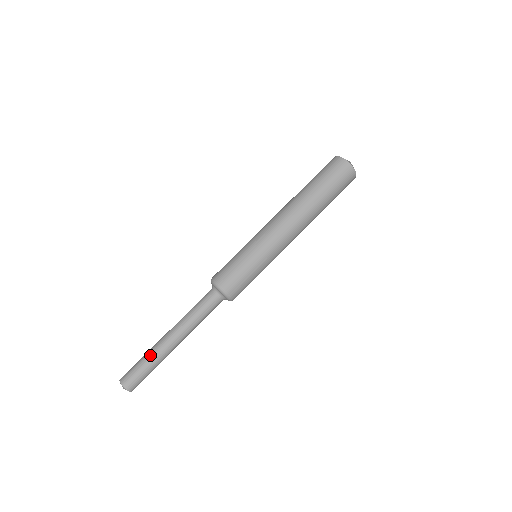
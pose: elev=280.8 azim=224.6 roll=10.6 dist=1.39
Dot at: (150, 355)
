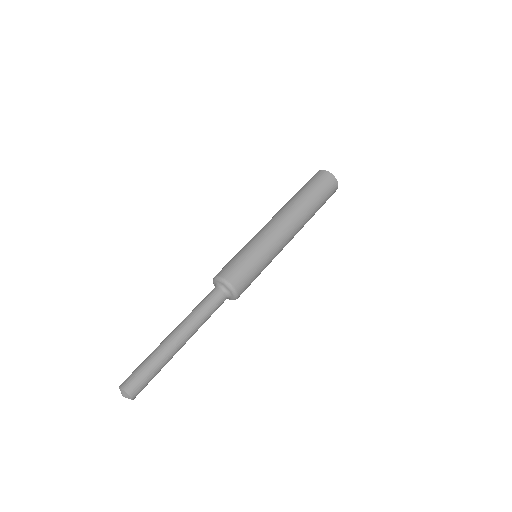
Dot at: (160, 359)
